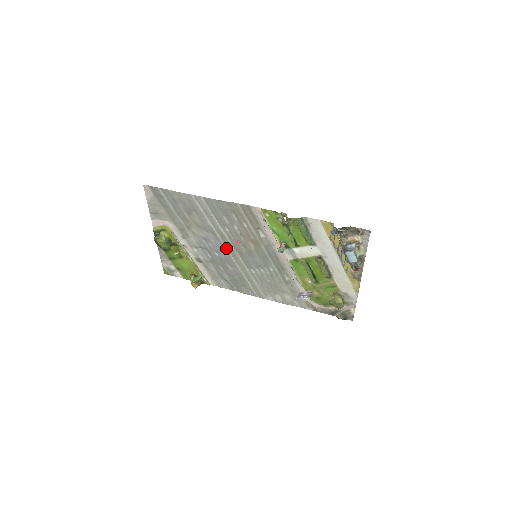
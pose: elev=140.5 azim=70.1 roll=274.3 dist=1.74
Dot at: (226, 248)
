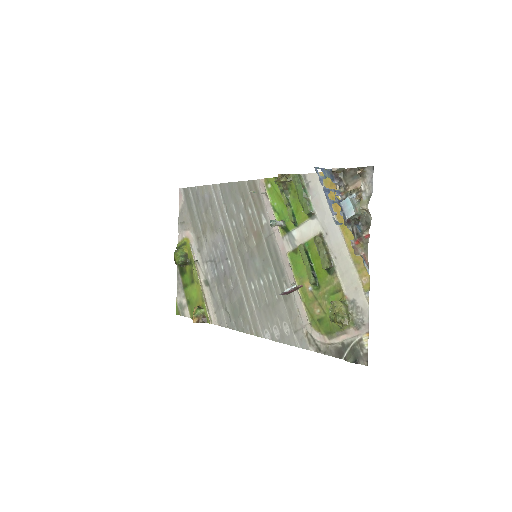
Dot at: (231, 254)
